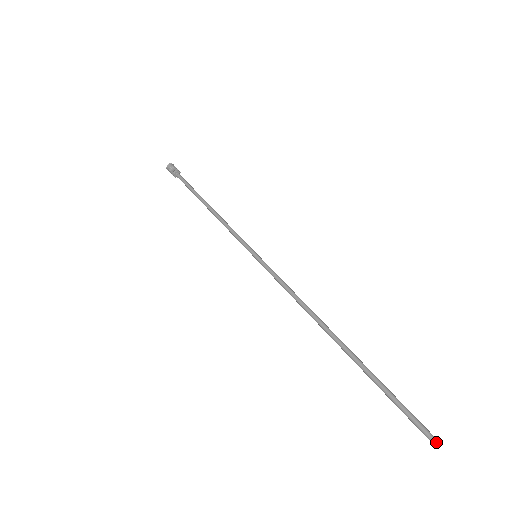
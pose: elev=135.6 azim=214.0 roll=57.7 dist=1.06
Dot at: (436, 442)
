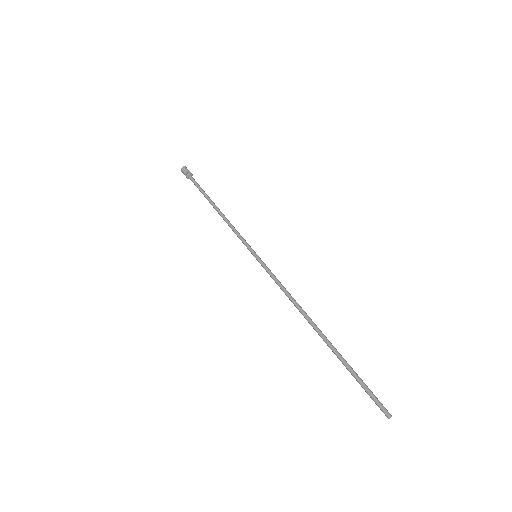
Dot at: occluded
